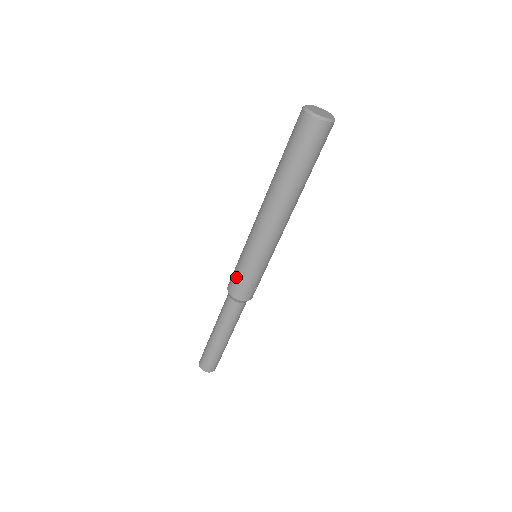
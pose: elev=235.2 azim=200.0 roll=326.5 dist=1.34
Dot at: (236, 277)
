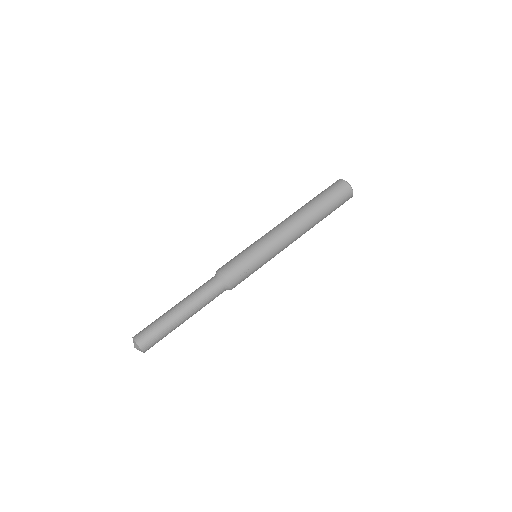
Dot at: (236, 261)
